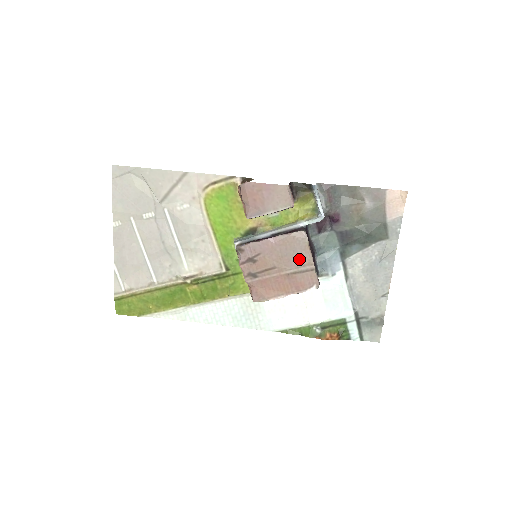
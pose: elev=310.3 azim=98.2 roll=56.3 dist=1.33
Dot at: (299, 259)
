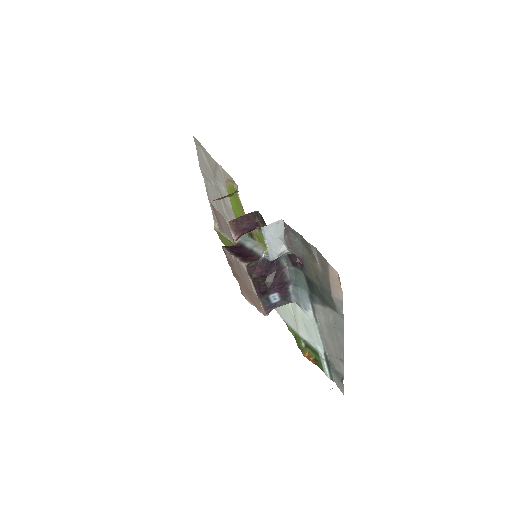
Dot at: (249, 285)
